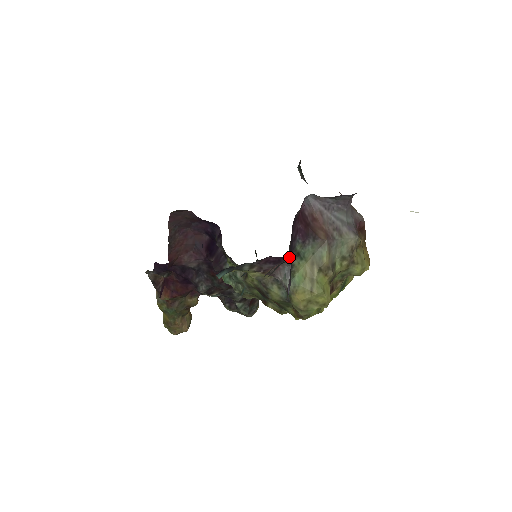
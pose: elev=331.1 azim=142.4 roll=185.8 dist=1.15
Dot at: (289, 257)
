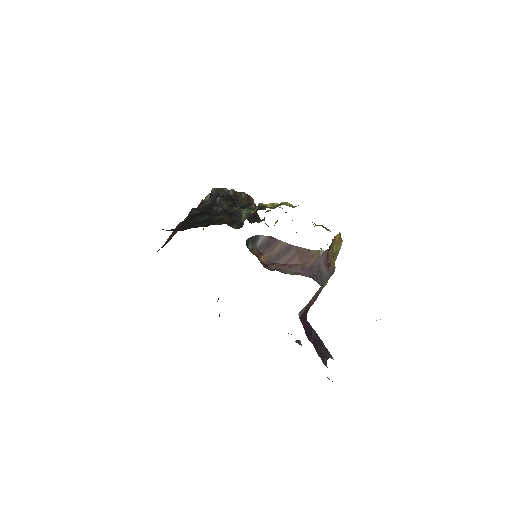
Dot at: (324, 359)
